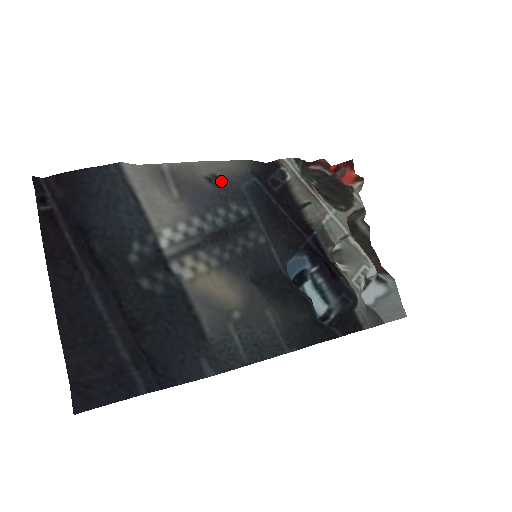
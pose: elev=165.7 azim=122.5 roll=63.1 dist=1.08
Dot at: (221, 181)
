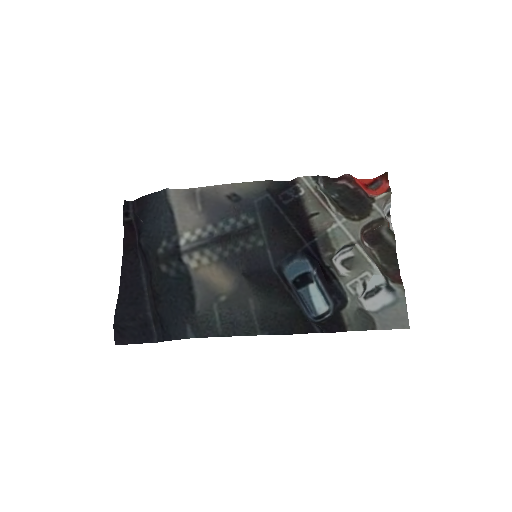
Dot at: (238, 198)
